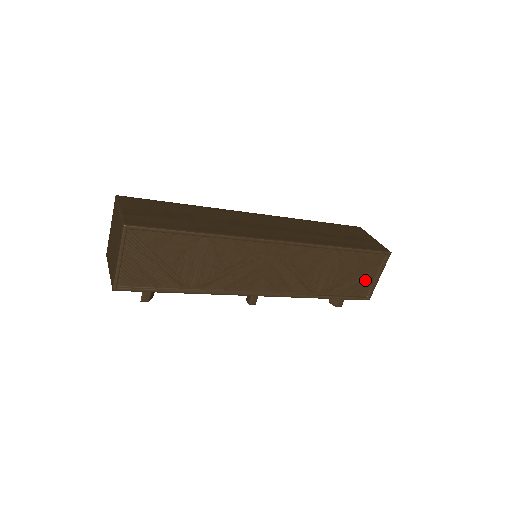
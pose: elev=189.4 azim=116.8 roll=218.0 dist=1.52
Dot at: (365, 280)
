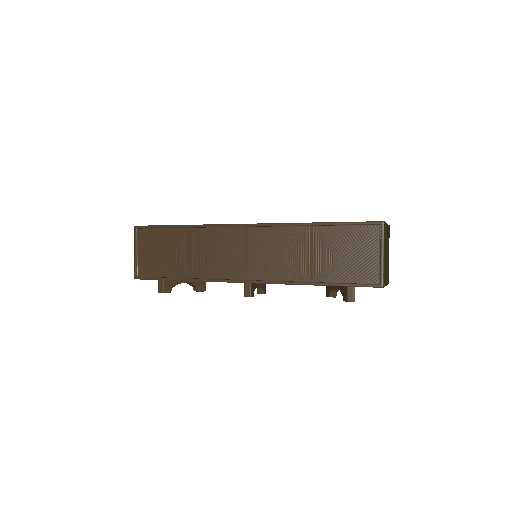
Dot at: (367, 262)
